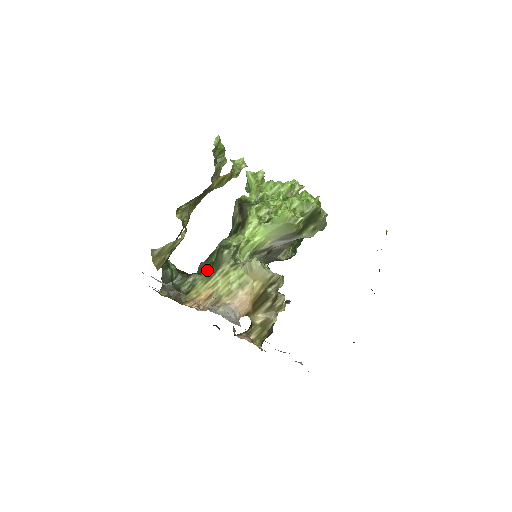
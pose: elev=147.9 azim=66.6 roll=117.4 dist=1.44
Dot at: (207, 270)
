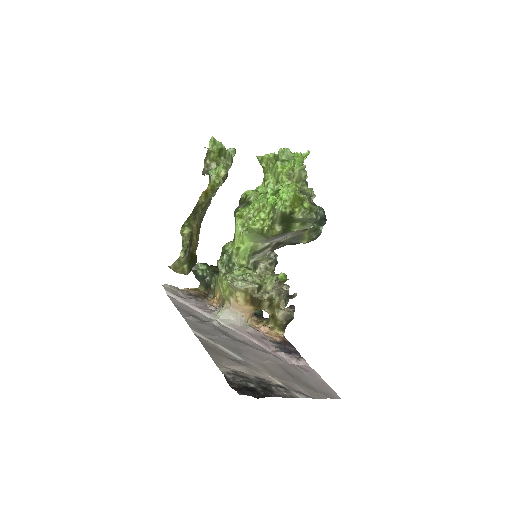
Dot at: occluded
